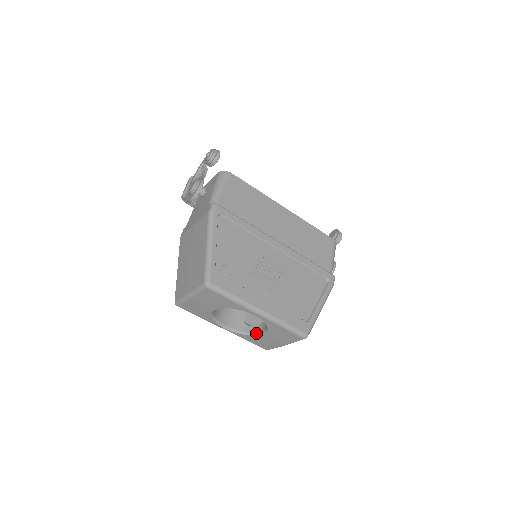
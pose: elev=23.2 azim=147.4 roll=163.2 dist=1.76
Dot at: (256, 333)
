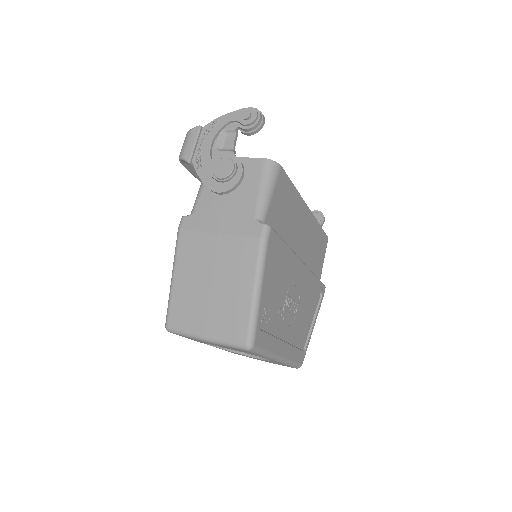
Dot at: (242, 352)
